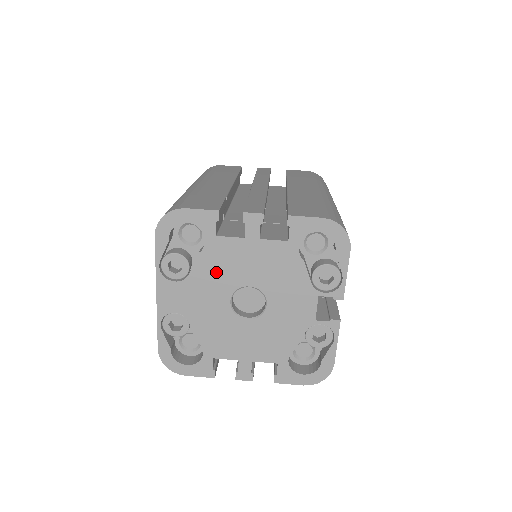
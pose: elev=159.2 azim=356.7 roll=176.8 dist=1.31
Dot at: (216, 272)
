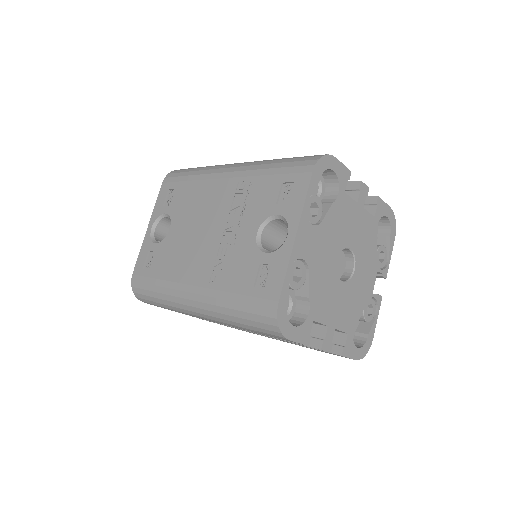
Dot at: (337, 226)
